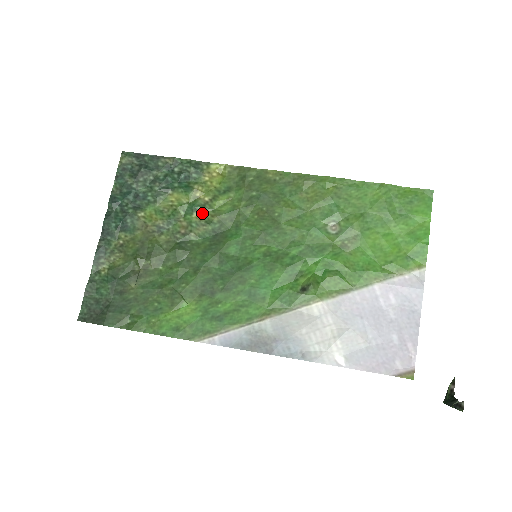
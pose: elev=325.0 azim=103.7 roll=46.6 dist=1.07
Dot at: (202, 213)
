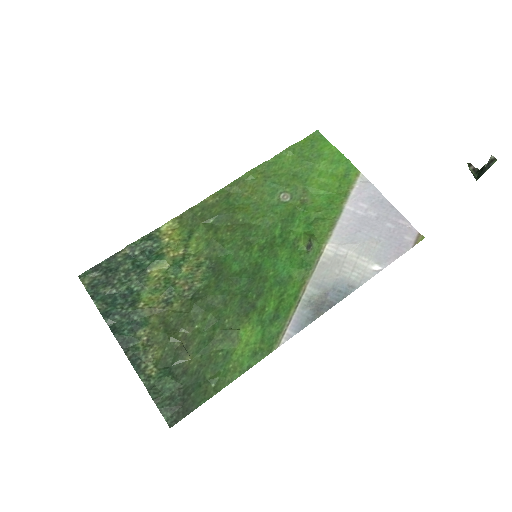
Dot at: (187, 264)
